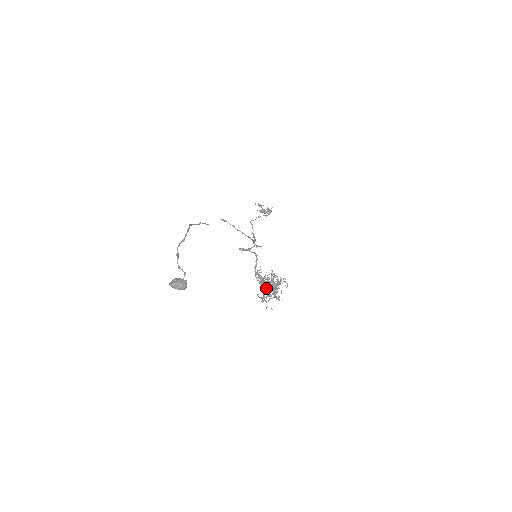
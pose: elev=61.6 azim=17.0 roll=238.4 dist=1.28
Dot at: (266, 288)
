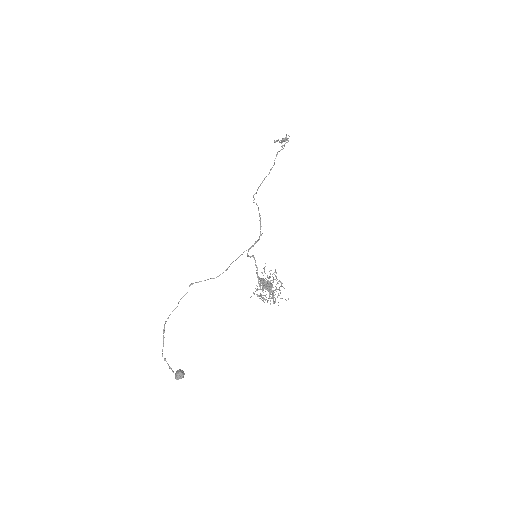
Dot at: occluded
